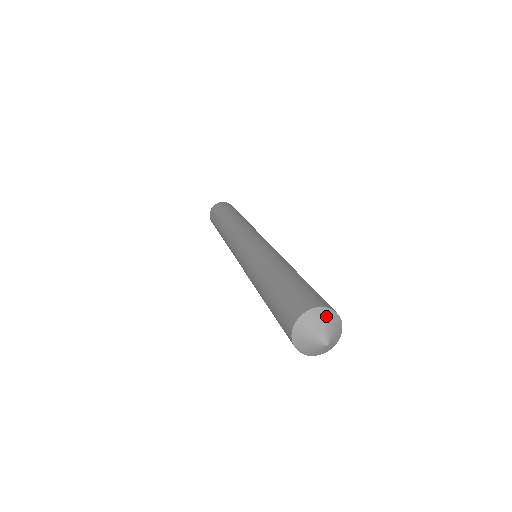
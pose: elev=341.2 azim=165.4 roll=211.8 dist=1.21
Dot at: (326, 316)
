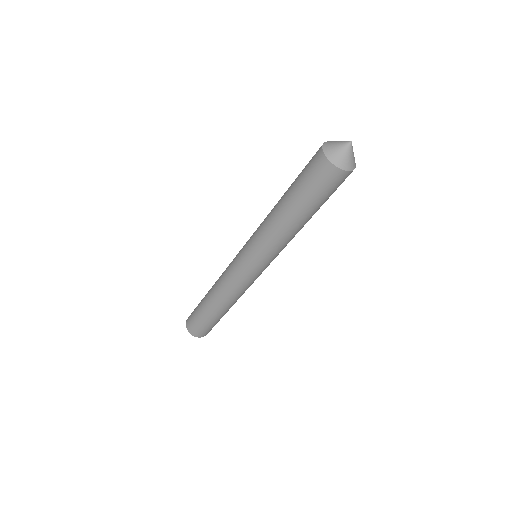
Dot at: (334, 141)
